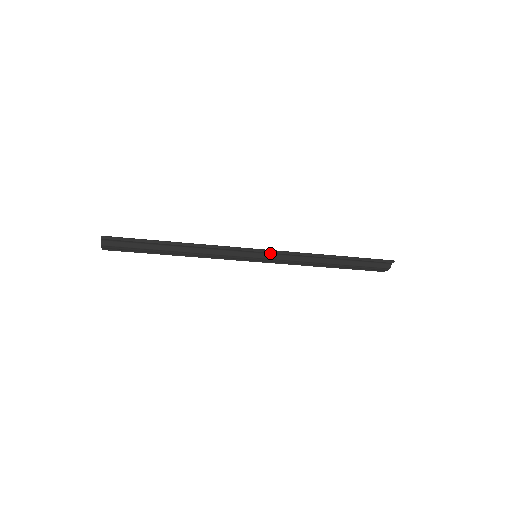
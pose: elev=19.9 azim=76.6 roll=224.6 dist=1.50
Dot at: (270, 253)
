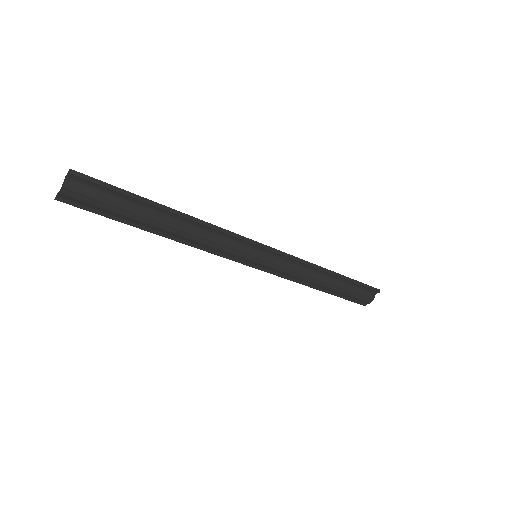
Dot at: (273, 254)
